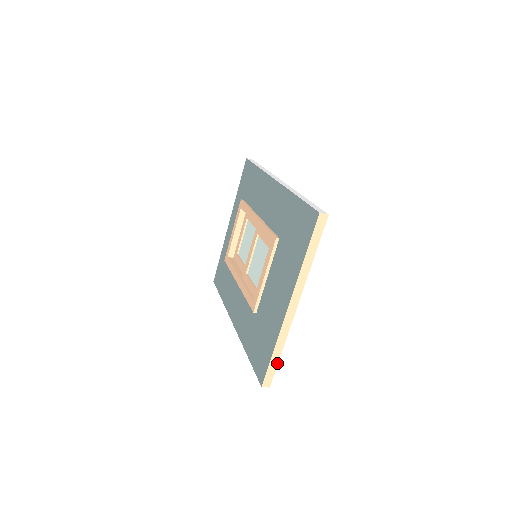
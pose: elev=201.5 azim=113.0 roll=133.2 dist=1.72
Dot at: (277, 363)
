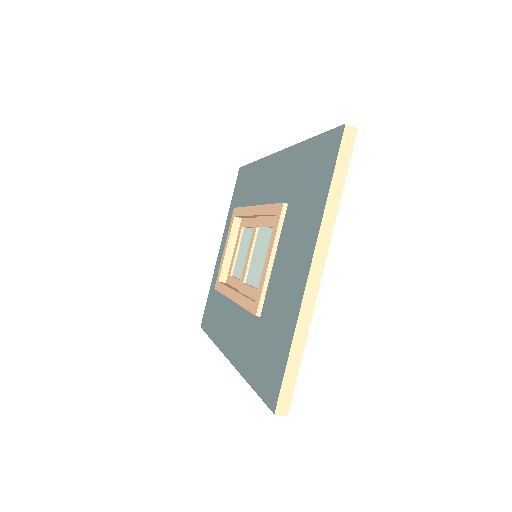
Dot at: (297, 370)
